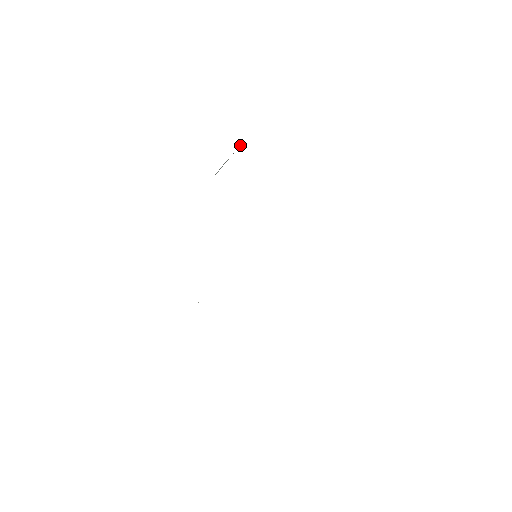
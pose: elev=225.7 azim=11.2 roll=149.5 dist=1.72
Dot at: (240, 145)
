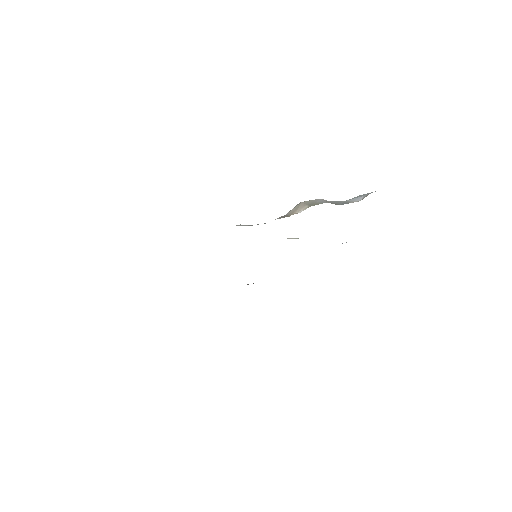
Dot at: occluded
